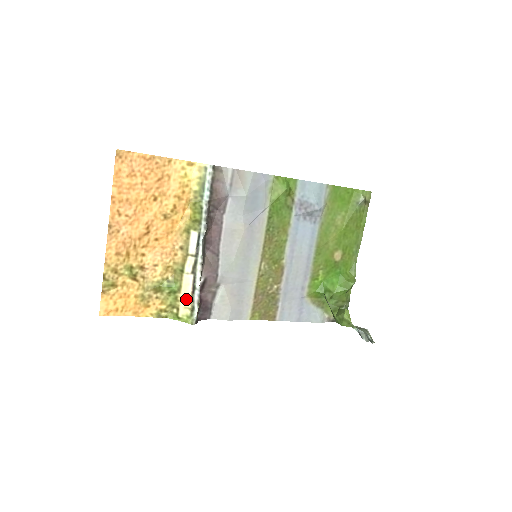
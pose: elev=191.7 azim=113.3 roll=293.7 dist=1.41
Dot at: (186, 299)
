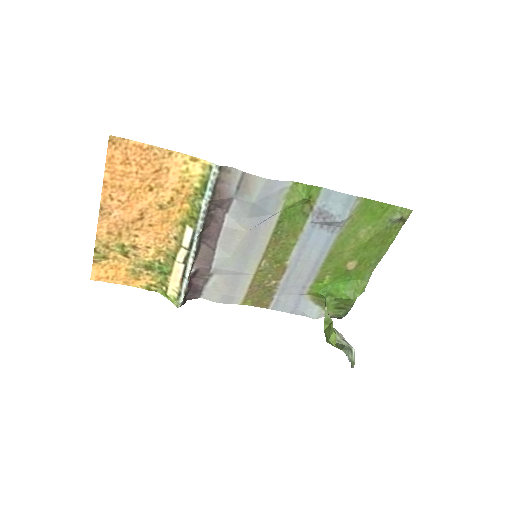
Dot at: (175, 283)
